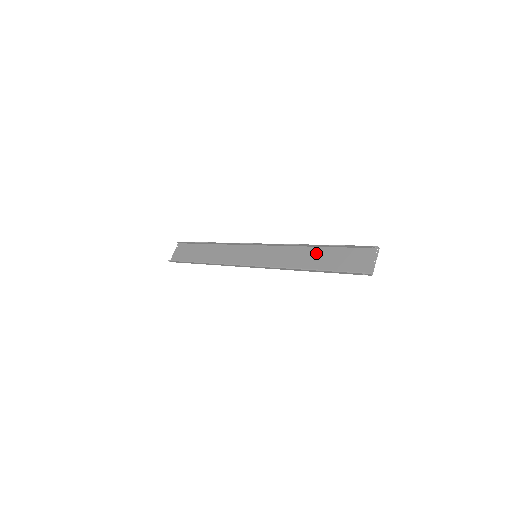
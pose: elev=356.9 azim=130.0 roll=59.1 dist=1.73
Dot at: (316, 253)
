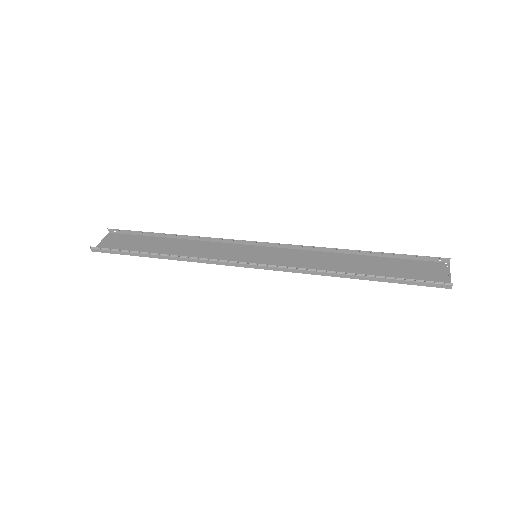
Dot at: (356, 260)
